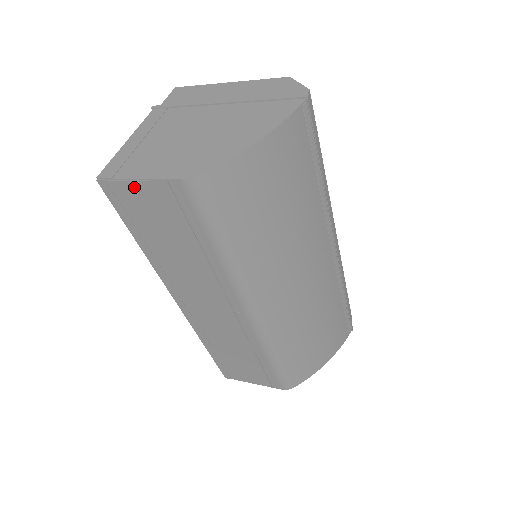
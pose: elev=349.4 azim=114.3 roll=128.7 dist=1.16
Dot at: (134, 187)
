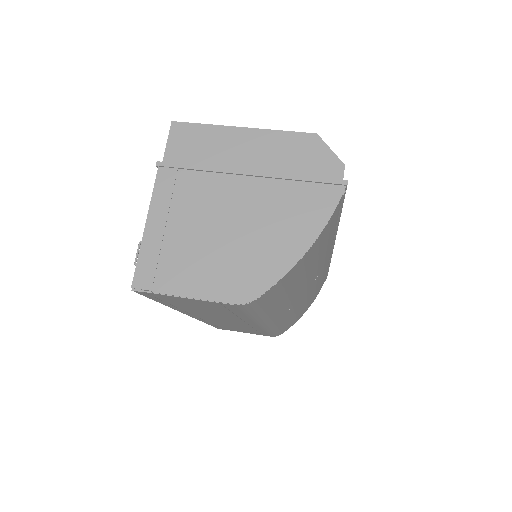
Dot at: (177, 298)
